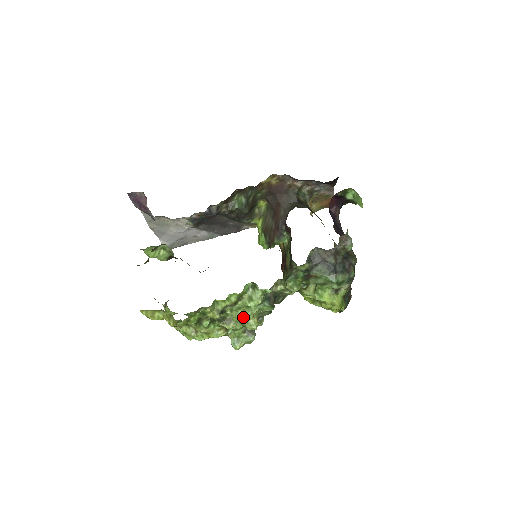
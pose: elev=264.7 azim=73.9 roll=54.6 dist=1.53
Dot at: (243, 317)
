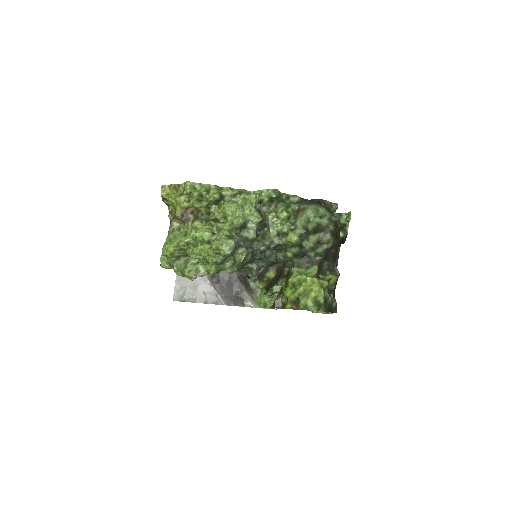
Dot at: (235, 210)
